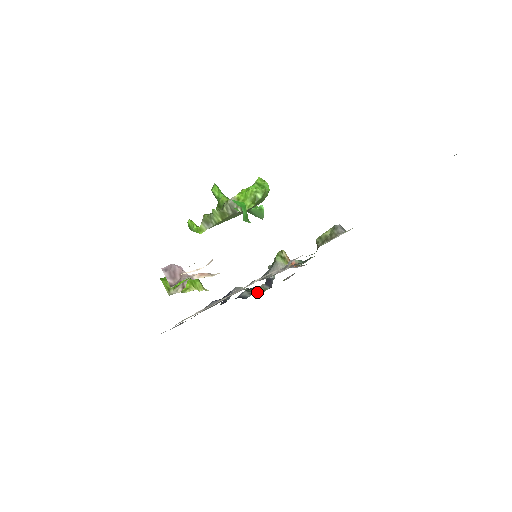
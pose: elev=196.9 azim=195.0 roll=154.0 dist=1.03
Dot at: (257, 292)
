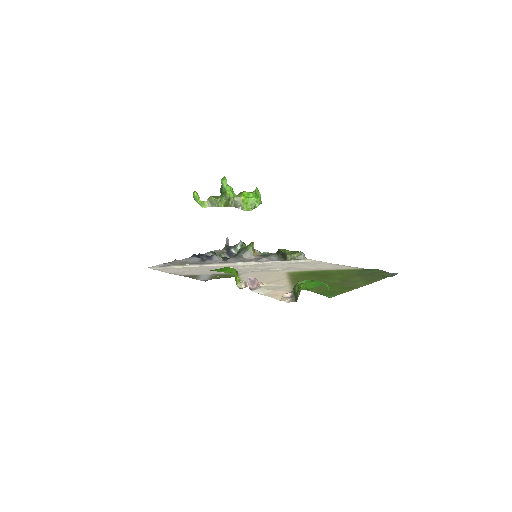
Dot at: occluded
